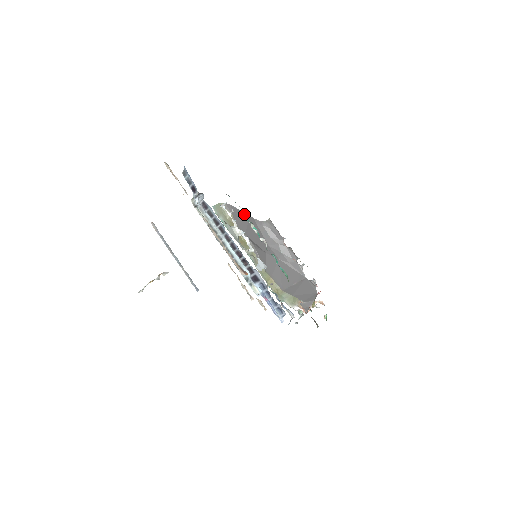
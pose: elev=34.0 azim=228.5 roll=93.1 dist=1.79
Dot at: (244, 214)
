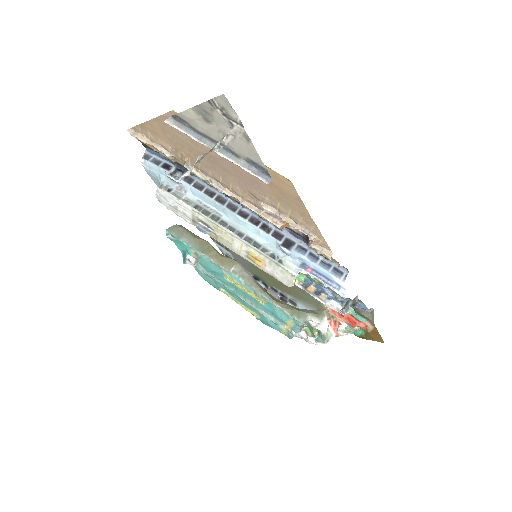
Dot at: occluded
